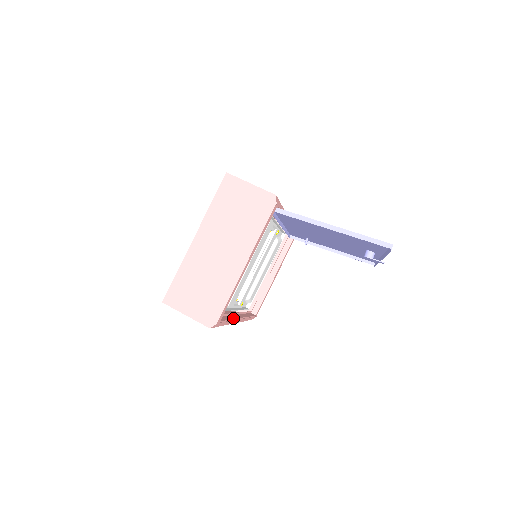
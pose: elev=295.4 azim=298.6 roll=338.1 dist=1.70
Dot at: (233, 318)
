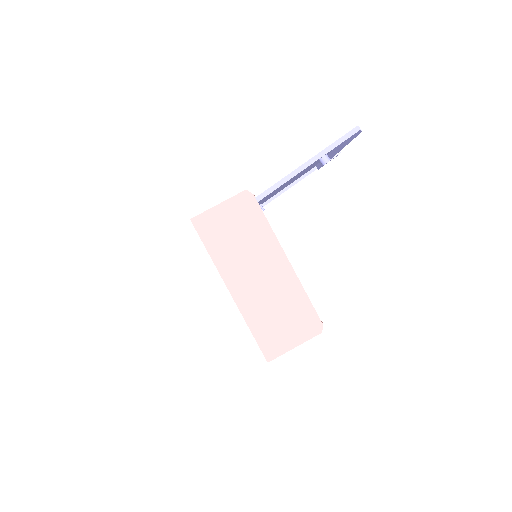
Dot at: occluded
